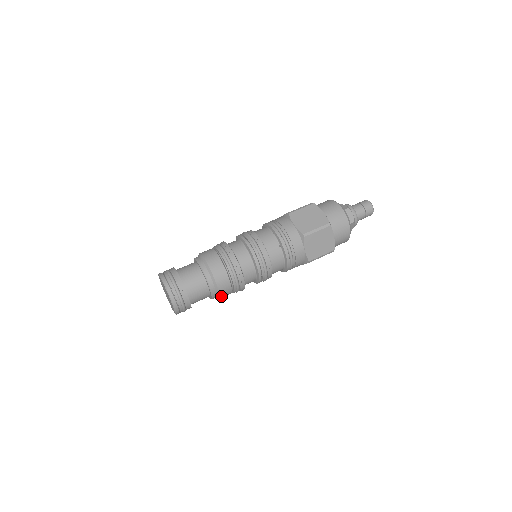
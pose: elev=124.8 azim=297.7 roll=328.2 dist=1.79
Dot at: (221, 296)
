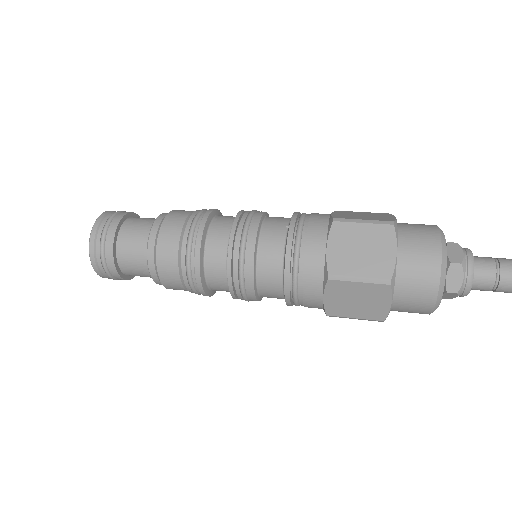
Dot at: (160, 265)
